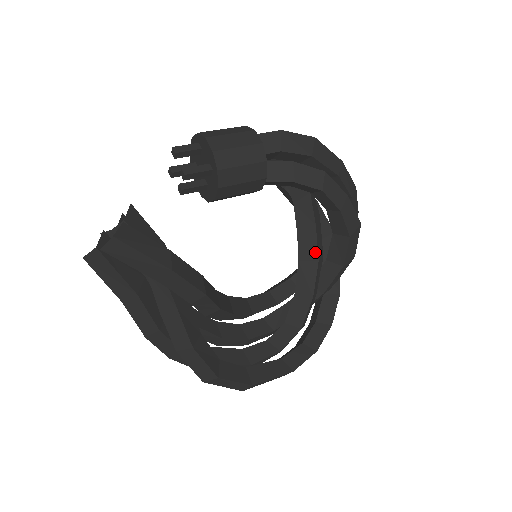
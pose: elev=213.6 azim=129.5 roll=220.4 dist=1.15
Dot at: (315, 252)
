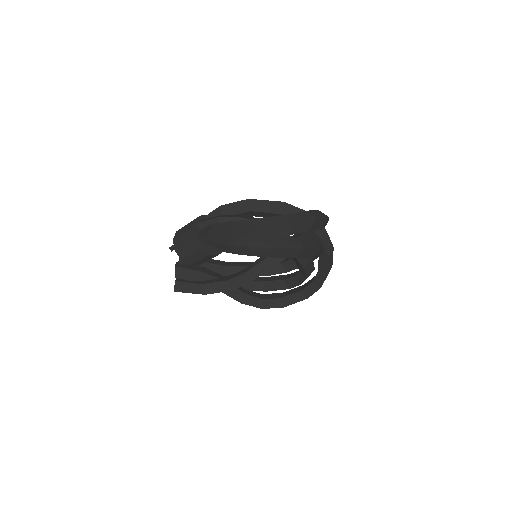
Dot at: occluded
